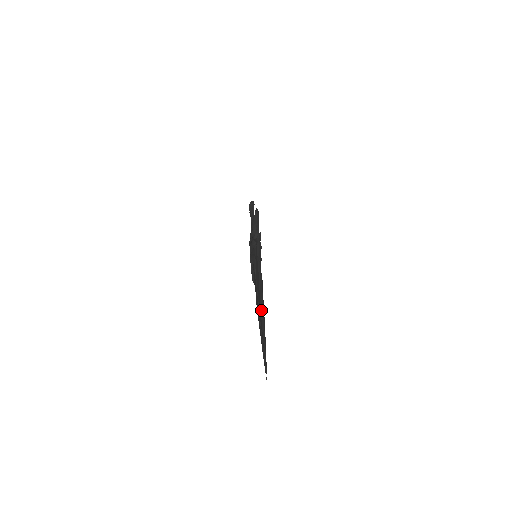
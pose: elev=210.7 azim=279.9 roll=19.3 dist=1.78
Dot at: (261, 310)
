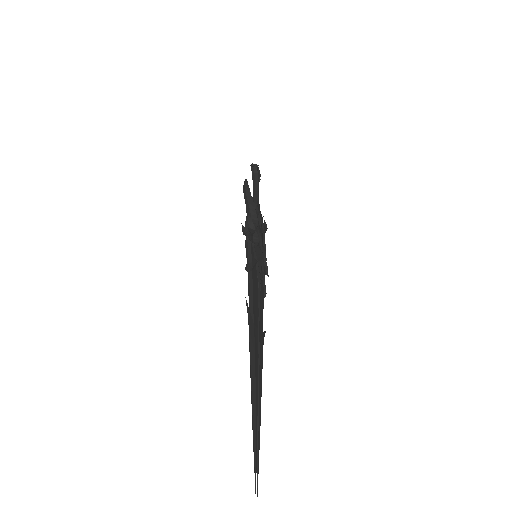
Dot at: occluded
